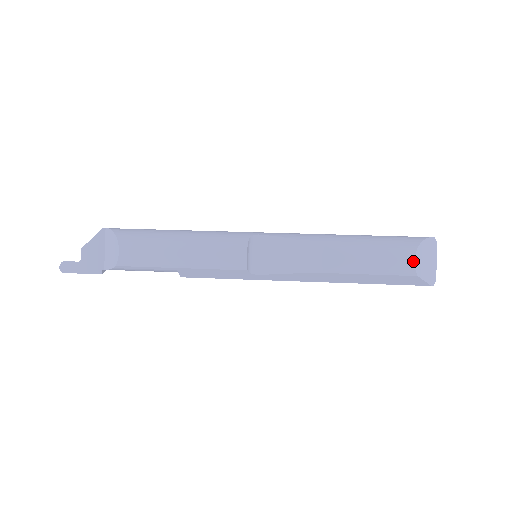
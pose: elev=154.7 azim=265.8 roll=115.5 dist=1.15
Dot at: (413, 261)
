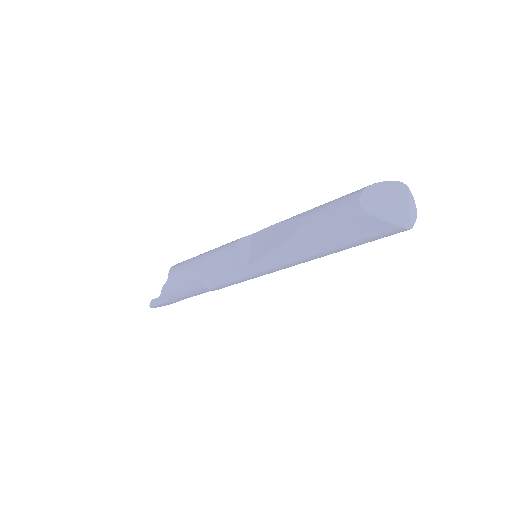
Dot at: (358, 200)
